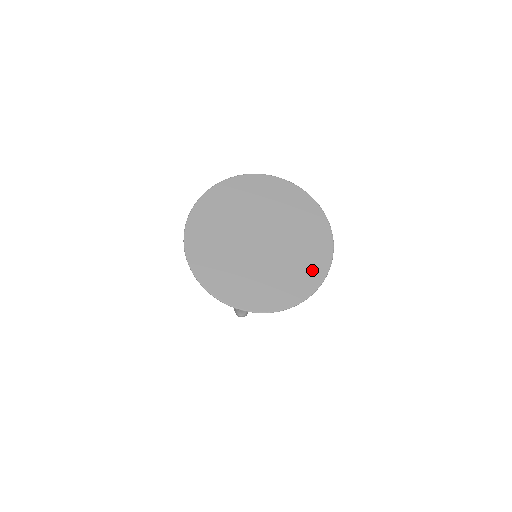
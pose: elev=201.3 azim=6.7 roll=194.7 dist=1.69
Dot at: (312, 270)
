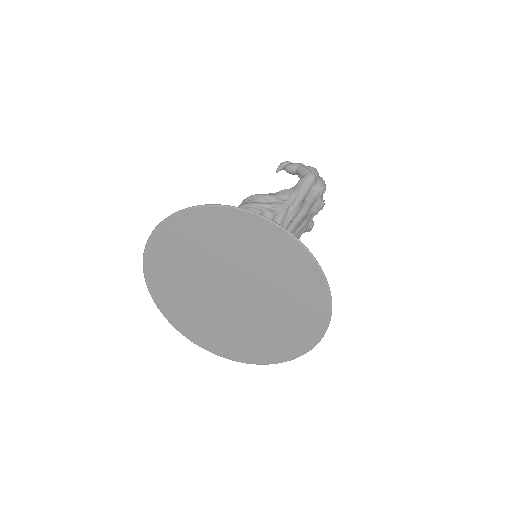
Dot at: (277, 349)
